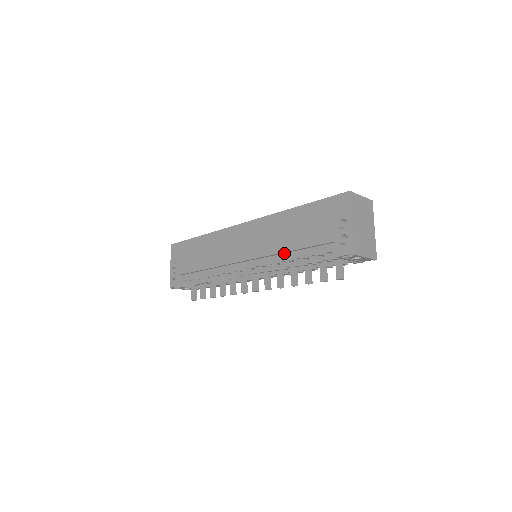
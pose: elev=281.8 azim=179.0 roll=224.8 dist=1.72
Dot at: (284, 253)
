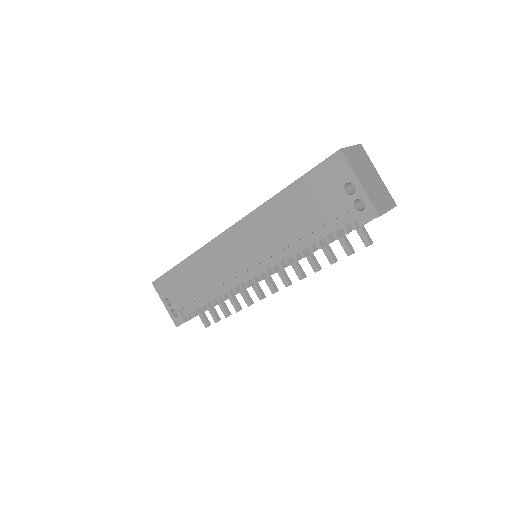
Dot at: (292, 244)
